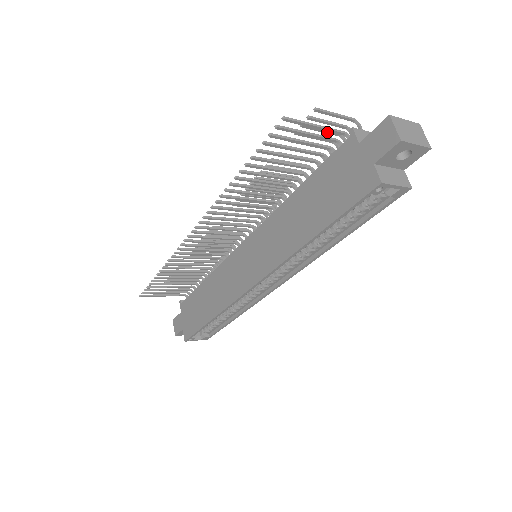
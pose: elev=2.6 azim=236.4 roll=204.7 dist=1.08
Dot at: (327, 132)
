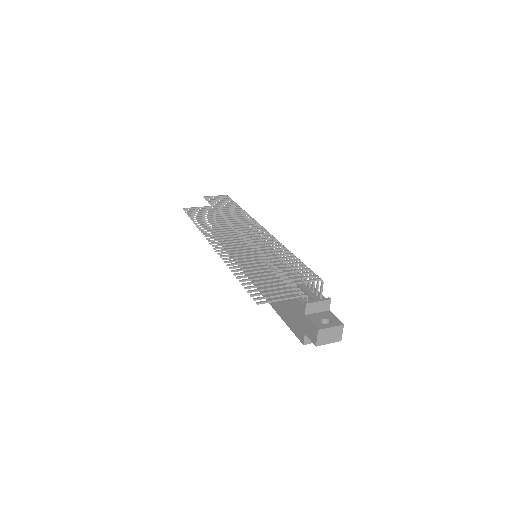
Dot at: occluded
